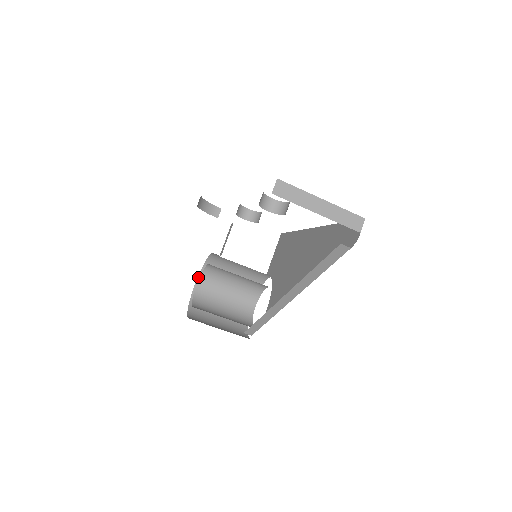
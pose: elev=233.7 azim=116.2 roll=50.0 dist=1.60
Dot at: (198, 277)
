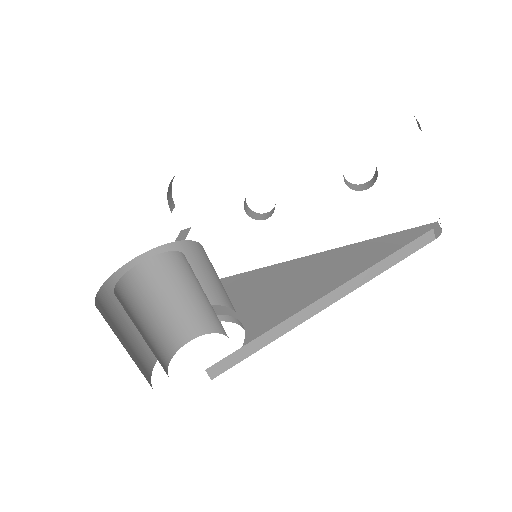
Dot at: (107, 280)
